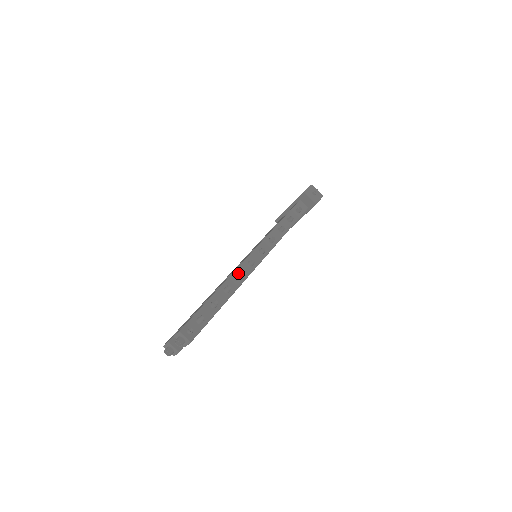
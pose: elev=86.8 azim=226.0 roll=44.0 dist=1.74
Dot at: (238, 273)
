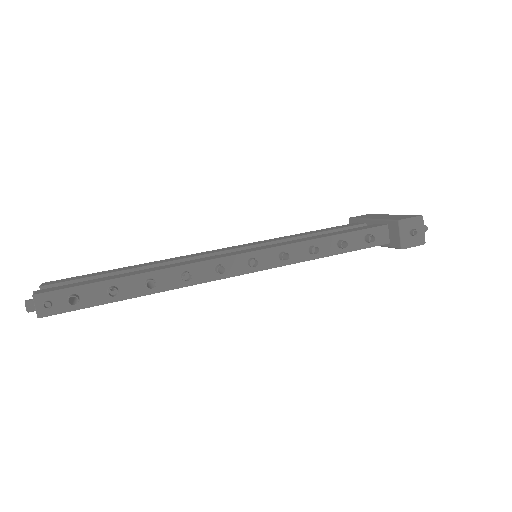
Dot at: (184, 272)
